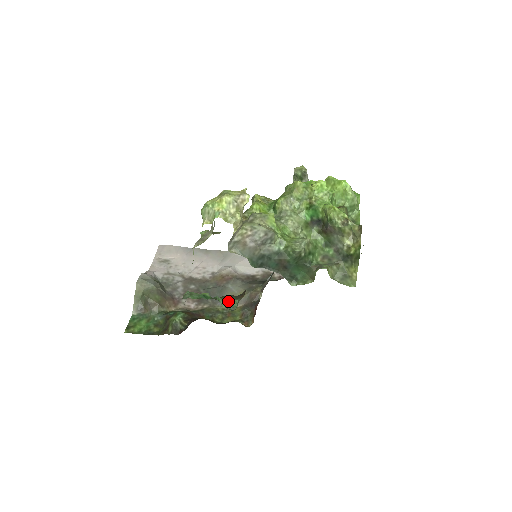
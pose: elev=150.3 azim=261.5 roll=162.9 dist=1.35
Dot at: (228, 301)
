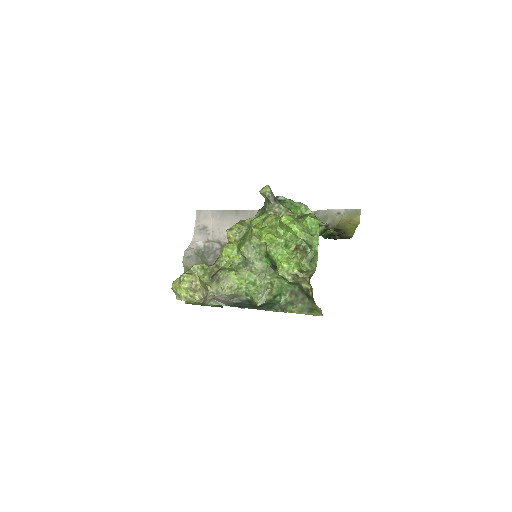
Dot at: occluded
